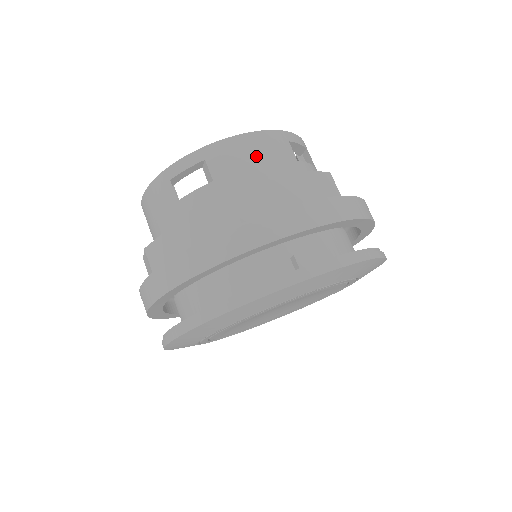
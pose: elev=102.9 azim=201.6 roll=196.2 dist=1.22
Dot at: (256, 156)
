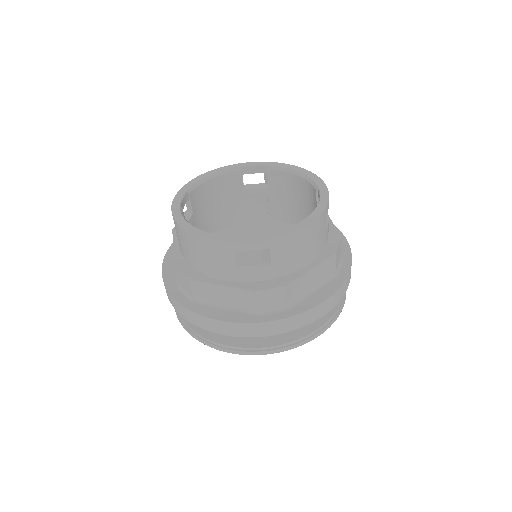
Dot at: (306, 245)
